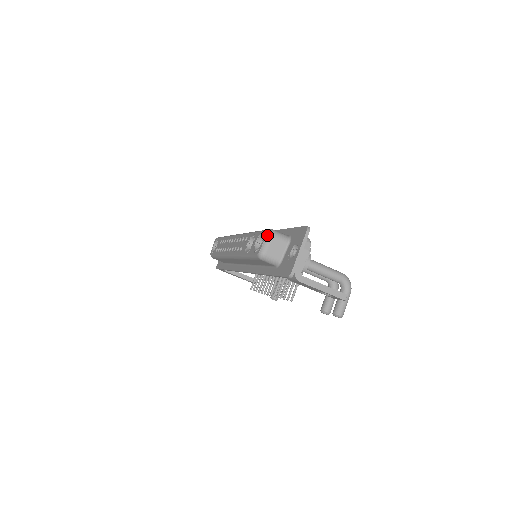
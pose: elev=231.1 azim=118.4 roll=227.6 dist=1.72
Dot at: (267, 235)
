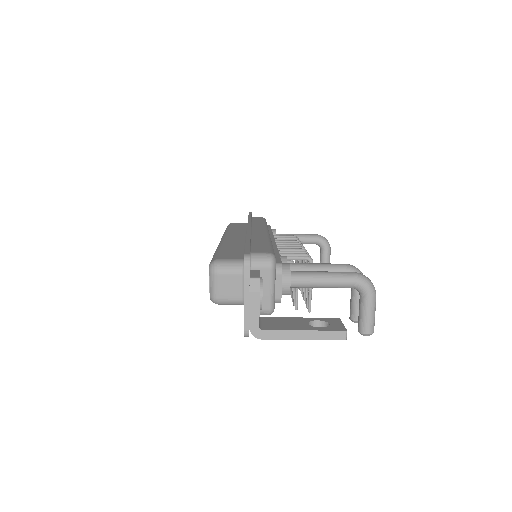
Dot at: (209, 273)
